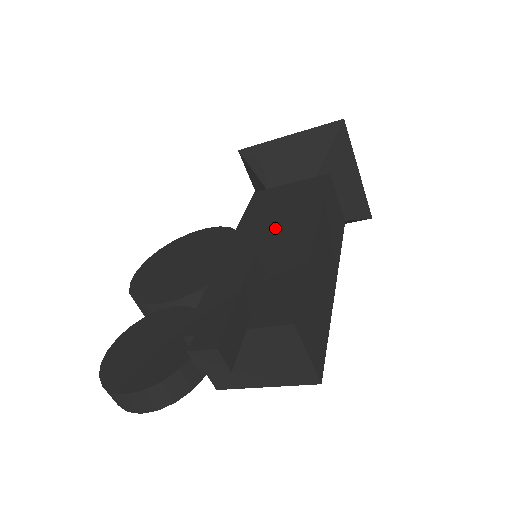
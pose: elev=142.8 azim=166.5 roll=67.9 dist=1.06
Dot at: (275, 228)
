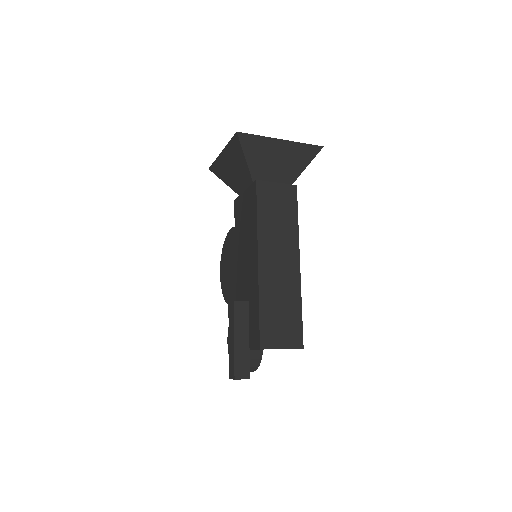
Dot at: (246, 253)
